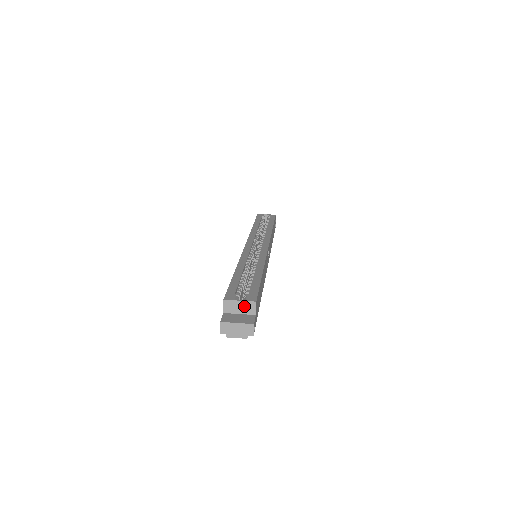
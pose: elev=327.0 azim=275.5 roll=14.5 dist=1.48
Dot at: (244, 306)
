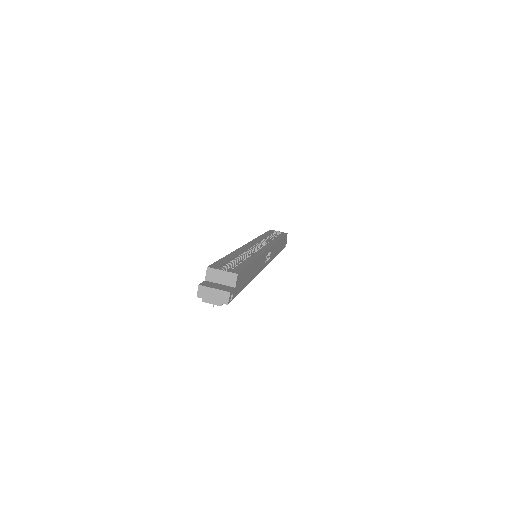
Dot at: (225, 277)
